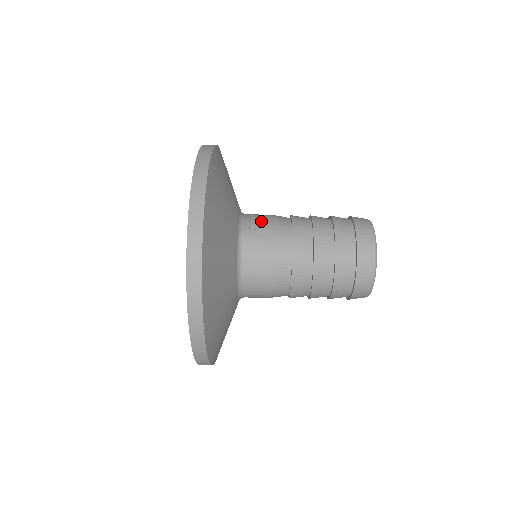
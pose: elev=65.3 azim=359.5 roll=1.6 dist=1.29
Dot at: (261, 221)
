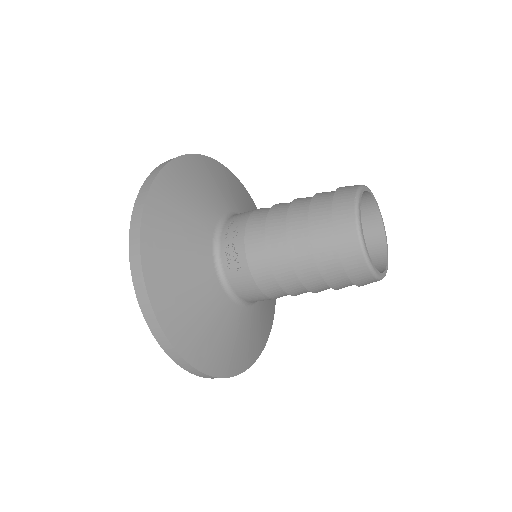
Dot at: (235, 251)
